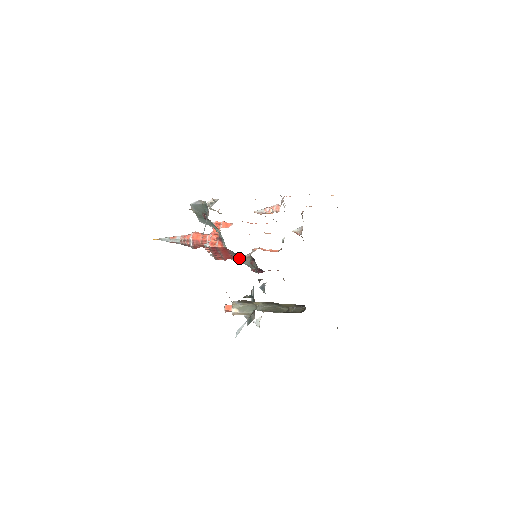
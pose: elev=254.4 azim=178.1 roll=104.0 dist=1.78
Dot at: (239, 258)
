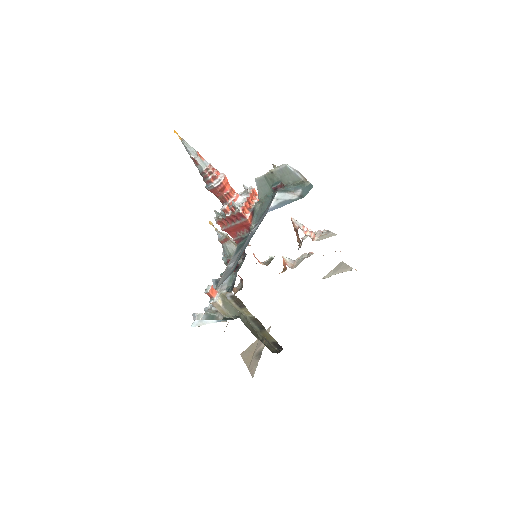
Dot at: (238, 242)
